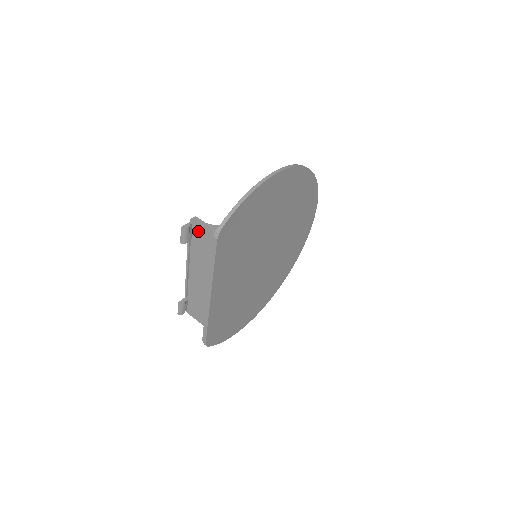
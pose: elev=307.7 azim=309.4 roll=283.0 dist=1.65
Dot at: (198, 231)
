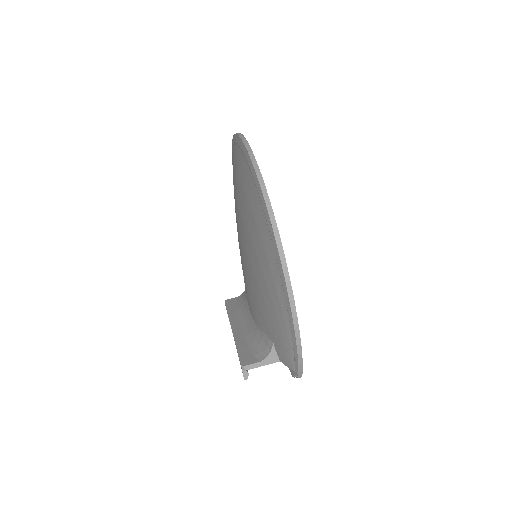
Dot at: occluded
